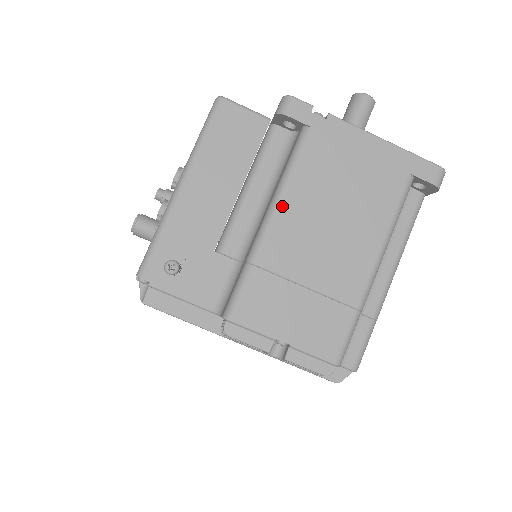
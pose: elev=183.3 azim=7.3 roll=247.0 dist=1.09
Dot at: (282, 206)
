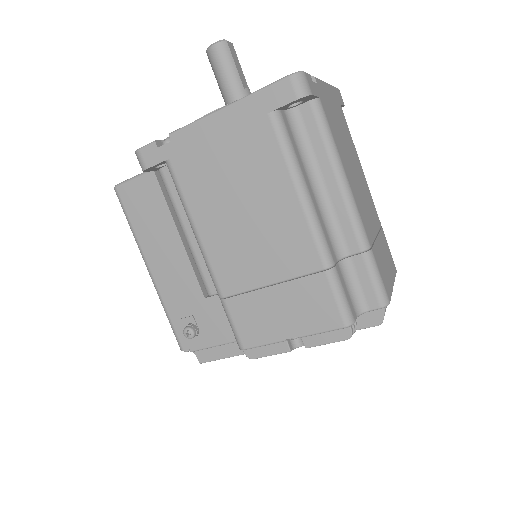
Dot at: (203, 239)
